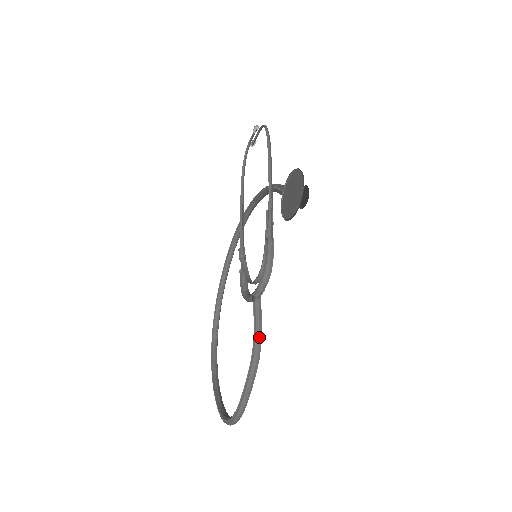
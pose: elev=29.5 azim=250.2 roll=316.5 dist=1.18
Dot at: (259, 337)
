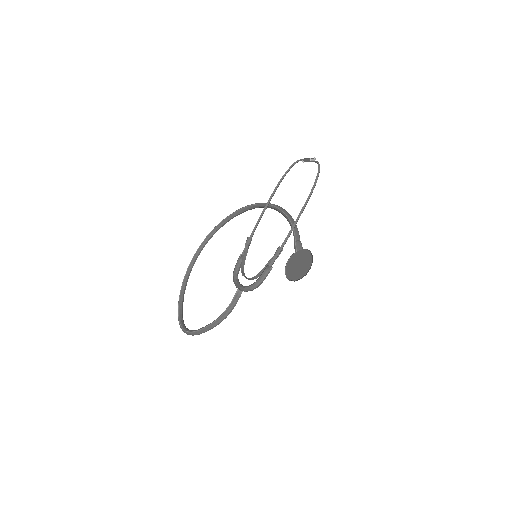
Dot at: (229, 313)
